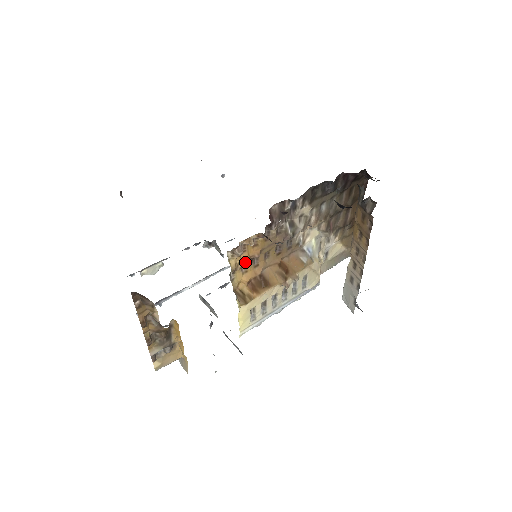
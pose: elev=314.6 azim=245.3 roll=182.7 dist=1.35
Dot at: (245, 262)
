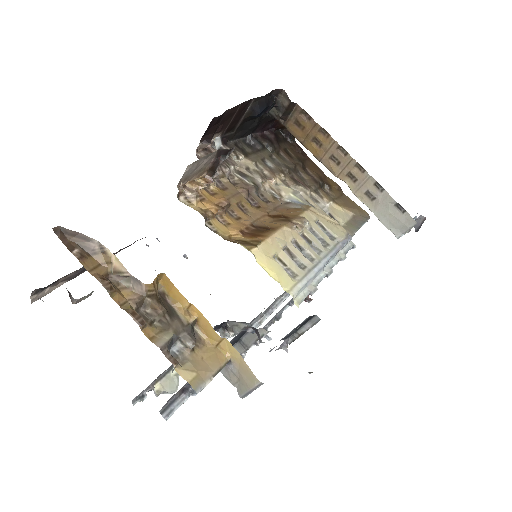
Dot at: (213, 208)
